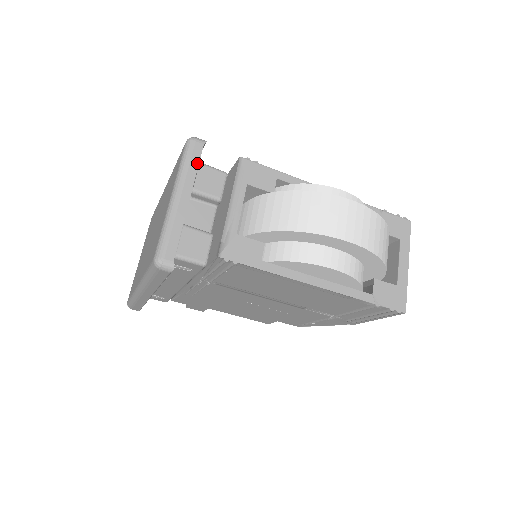
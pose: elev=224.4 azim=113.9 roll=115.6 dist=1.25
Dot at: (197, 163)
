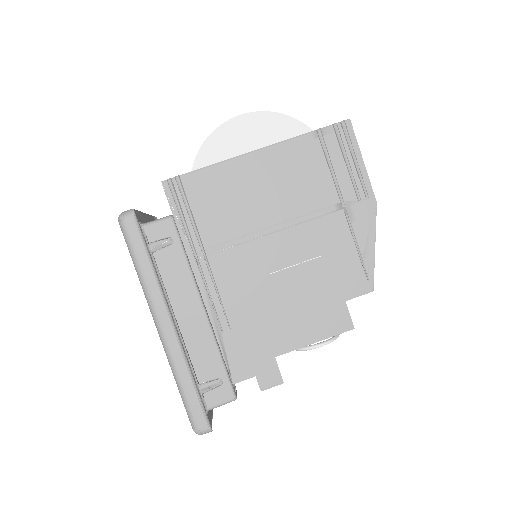
Dot at: occluded
